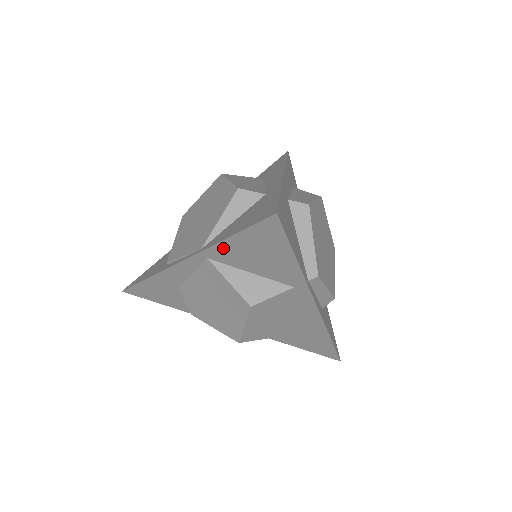
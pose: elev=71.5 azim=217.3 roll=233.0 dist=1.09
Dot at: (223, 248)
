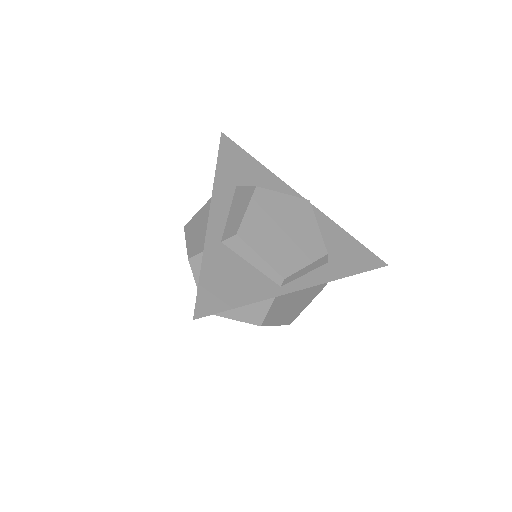
Dot at: occluded
